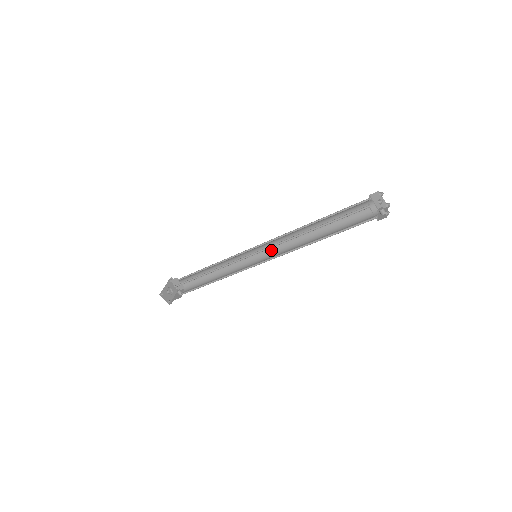
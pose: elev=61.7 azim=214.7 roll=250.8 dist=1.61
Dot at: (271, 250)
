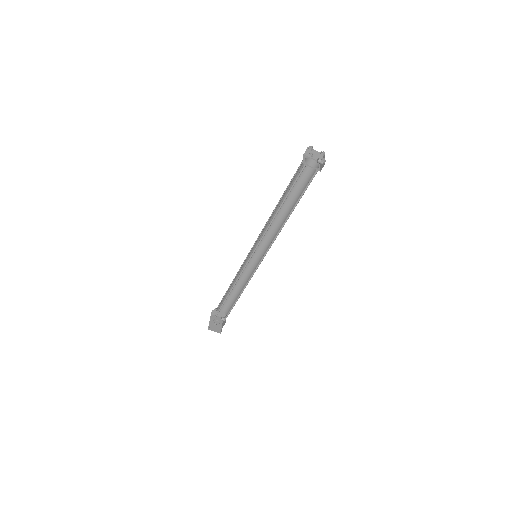
Dot at: (265, 244)
